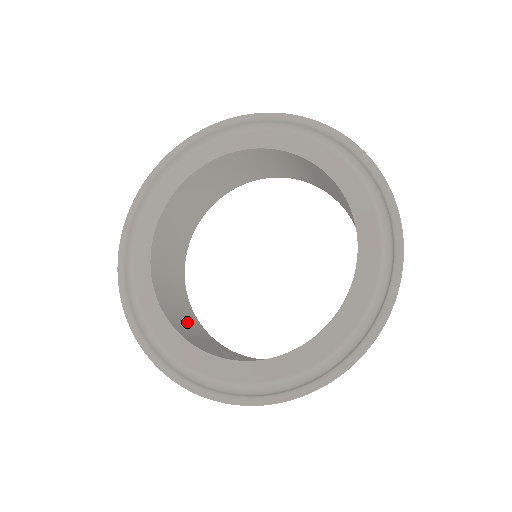
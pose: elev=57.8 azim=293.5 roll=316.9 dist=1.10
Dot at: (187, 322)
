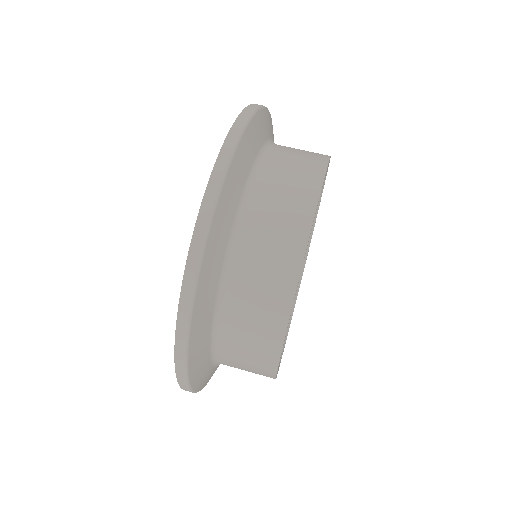
Dot at: occluded
